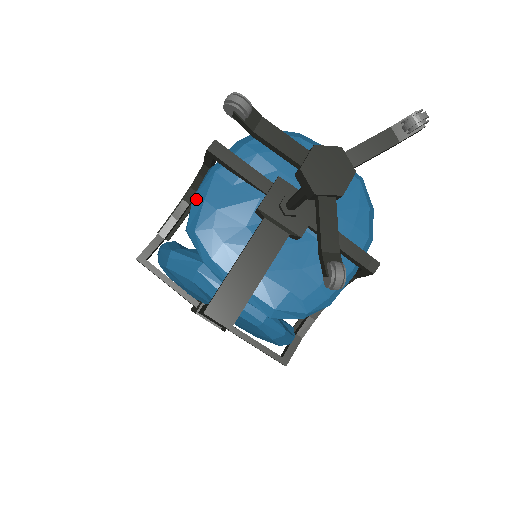
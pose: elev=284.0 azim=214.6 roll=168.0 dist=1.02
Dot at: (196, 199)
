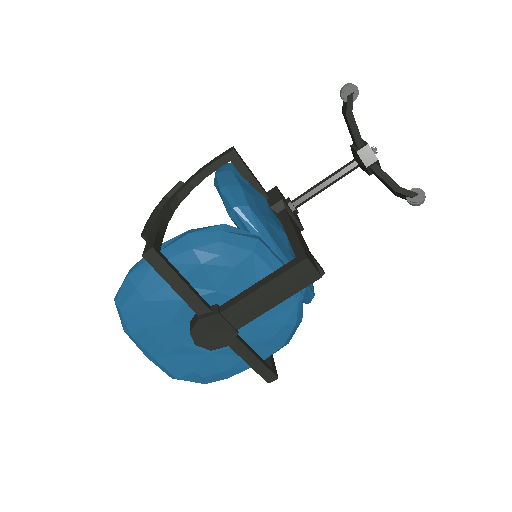
Dot at: (231, 185)
